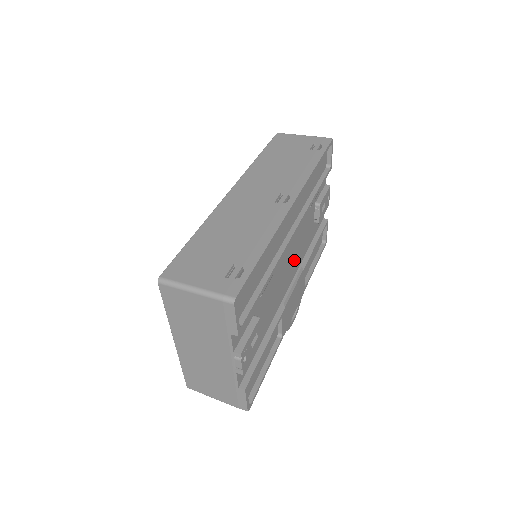
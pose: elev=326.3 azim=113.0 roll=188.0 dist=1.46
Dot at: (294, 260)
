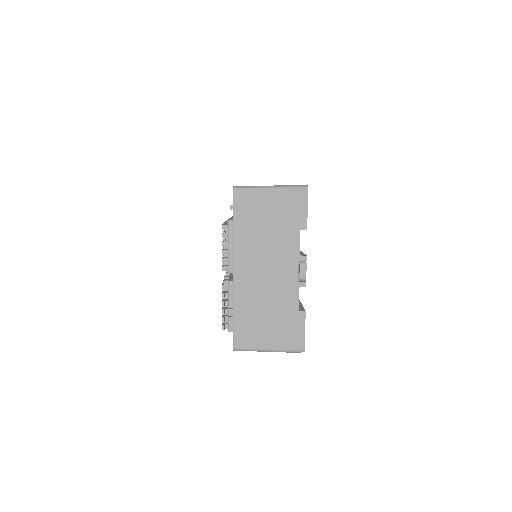
Dot at: occluded
